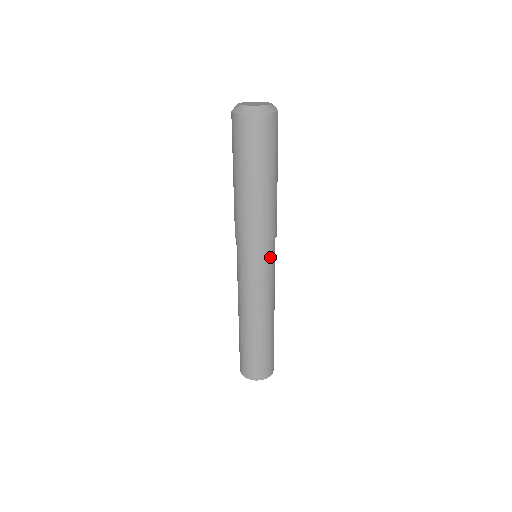
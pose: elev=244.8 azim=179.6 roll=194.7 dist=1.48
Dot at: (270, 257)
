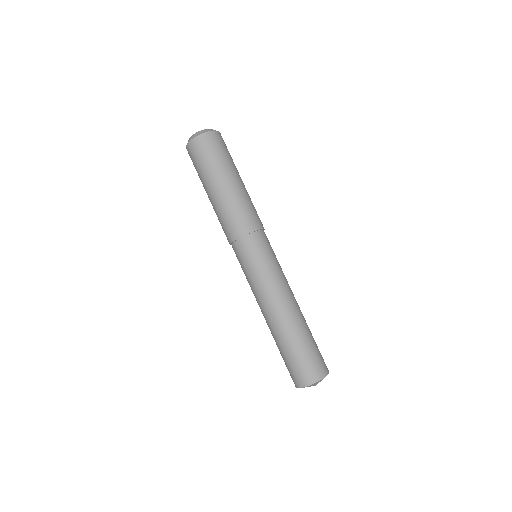
Dot at: (269, 244)
